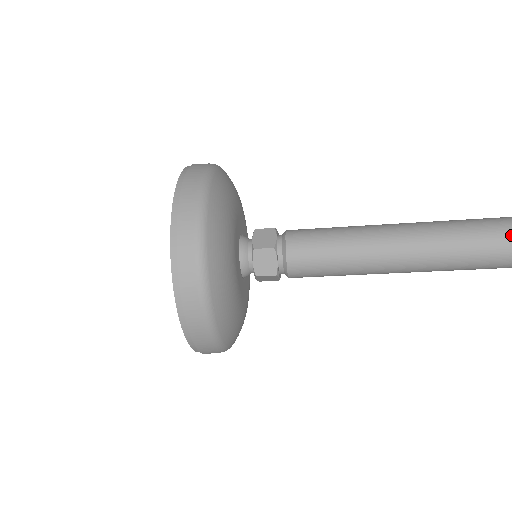
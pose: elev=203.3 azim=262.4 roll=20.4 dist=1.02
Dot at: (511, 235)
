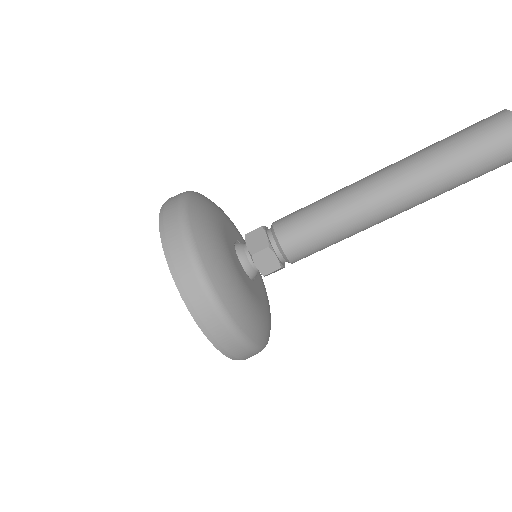
Dot at: (462, 132)
